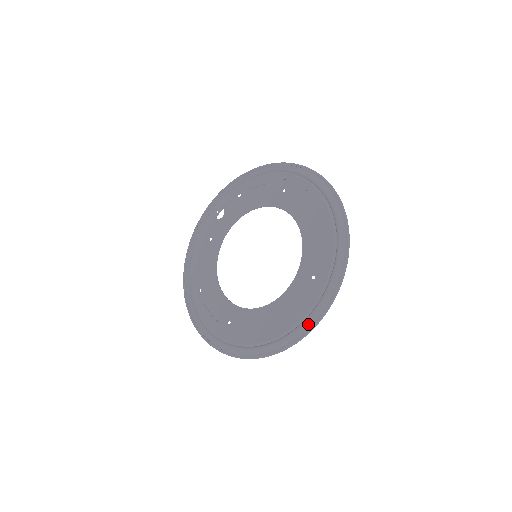
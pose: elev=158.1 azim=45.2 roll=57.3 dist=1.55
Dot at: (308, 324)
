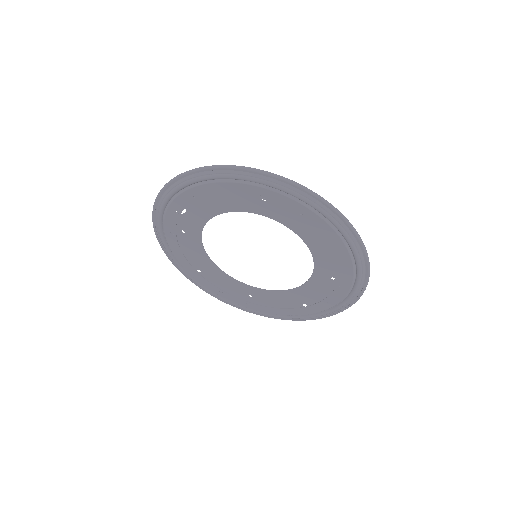
Dot at: (338, 310)
